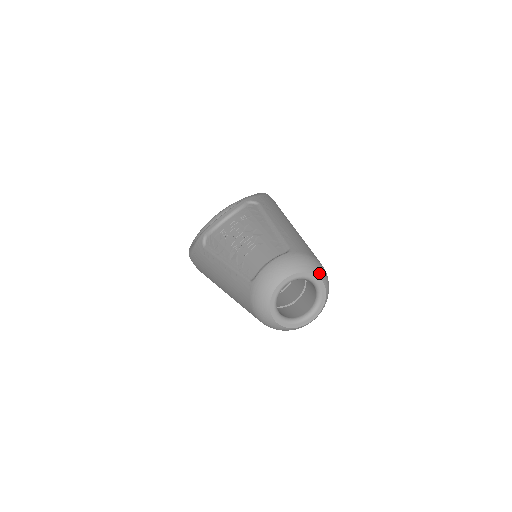
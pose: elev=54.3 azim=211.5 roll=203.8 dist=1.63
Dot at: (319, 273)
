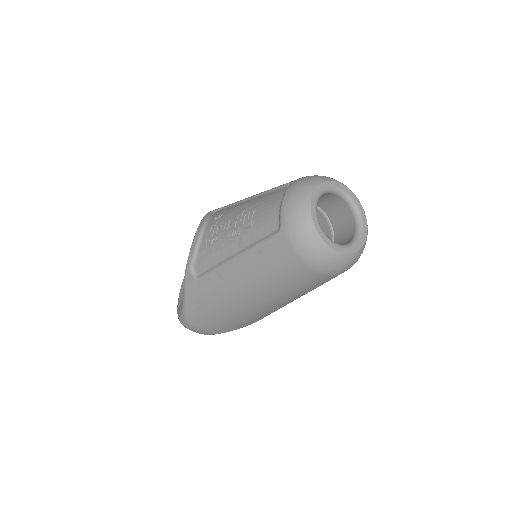
Dot at: (337, 181)
